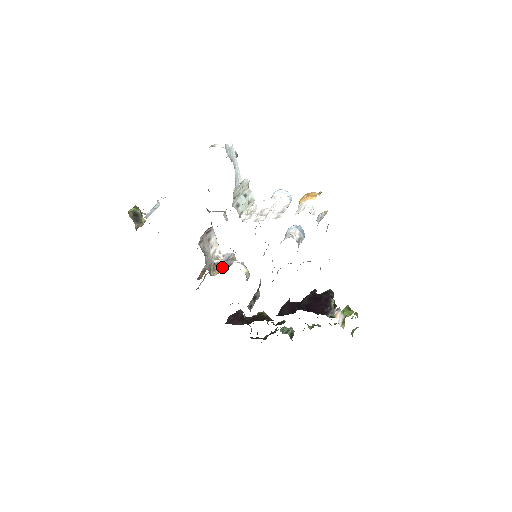
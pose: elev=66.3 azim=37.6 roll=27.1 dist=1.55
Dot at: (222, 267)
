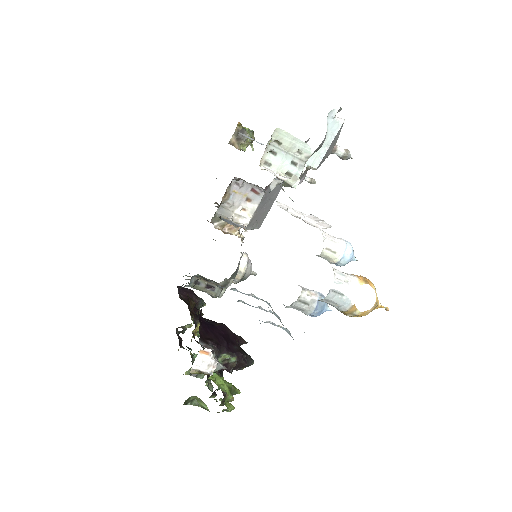
Dot at: (230, 233)
